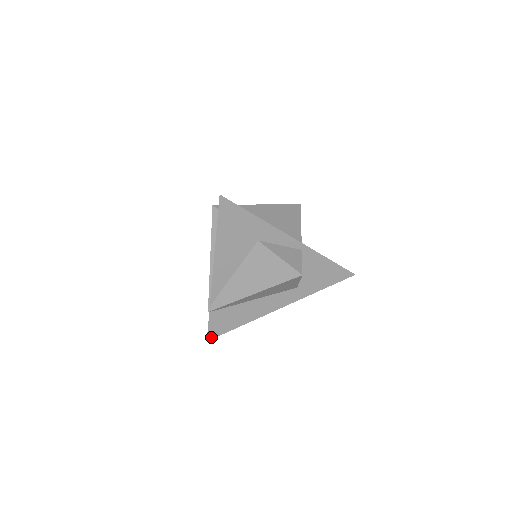
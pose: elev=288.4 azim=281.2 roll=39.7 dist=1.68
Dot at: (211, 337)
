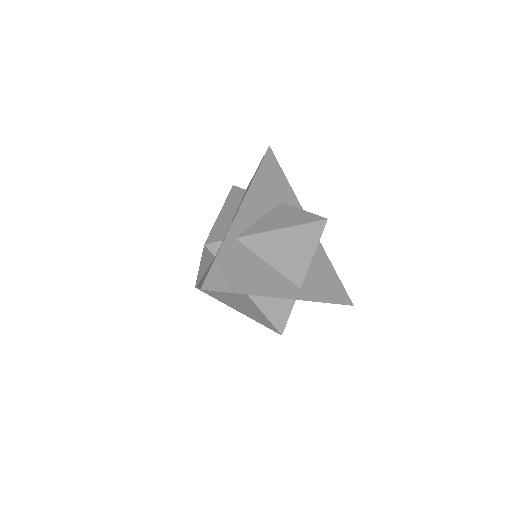
Dot at: occluded
